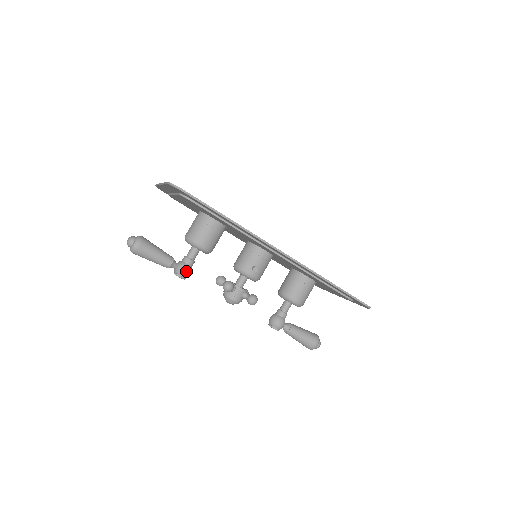
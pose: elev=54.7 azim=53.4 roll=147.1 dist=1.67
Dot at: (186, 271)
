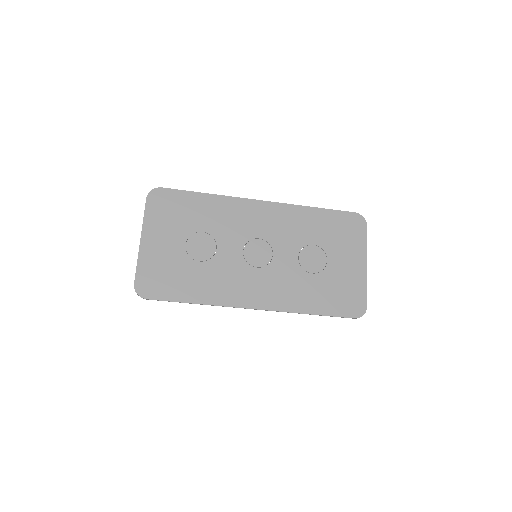
Dot at: occluded
